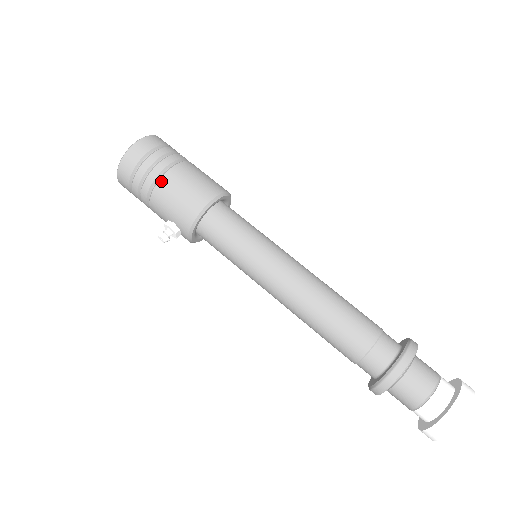
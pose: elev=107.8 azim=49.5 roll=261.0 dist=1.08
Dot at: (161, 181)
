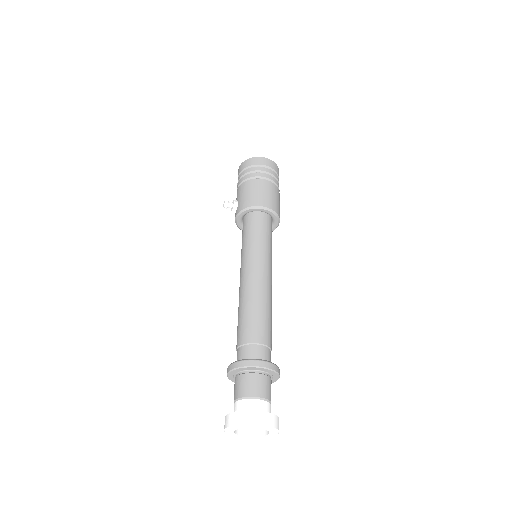
Dot at: (254, 180)
